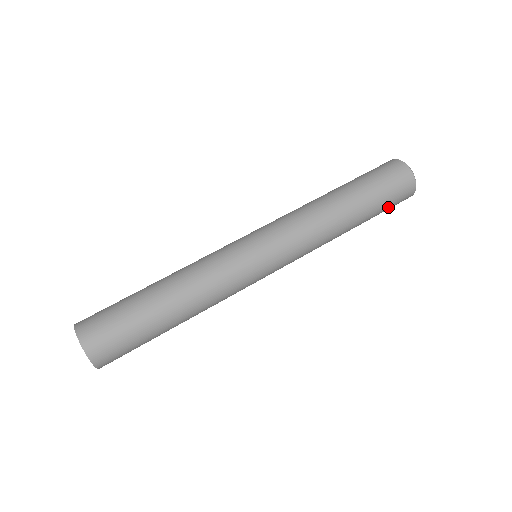
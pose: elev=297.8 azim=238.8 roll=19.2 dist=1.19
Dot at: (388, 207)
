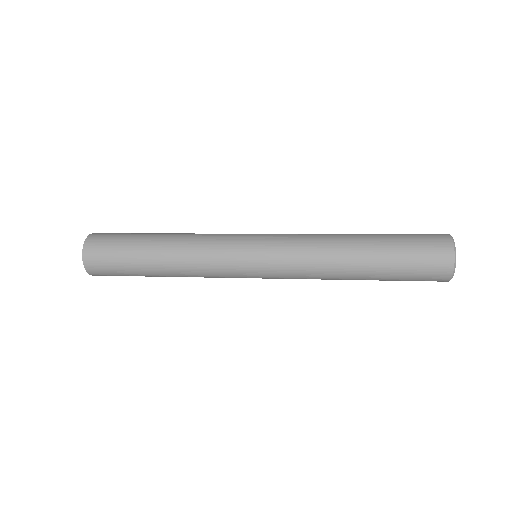
Dot at: (412, 272)
